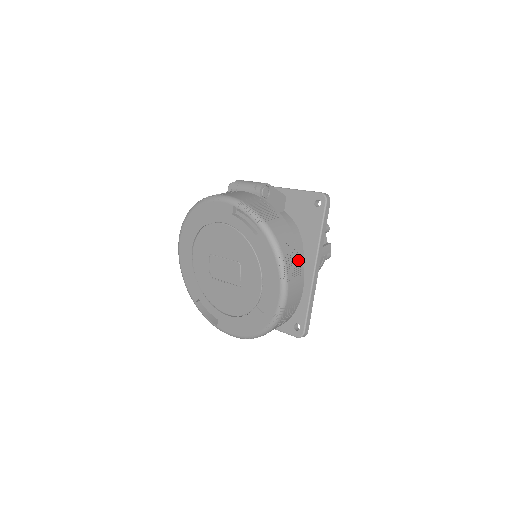
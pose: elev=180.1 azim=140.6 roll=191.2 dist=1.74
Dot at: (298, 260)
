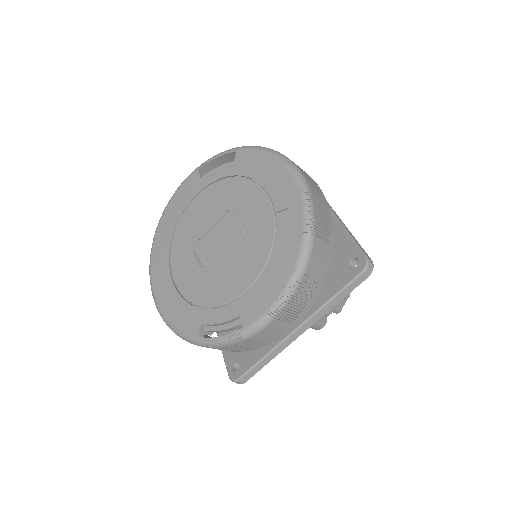
Dot at: occluded
